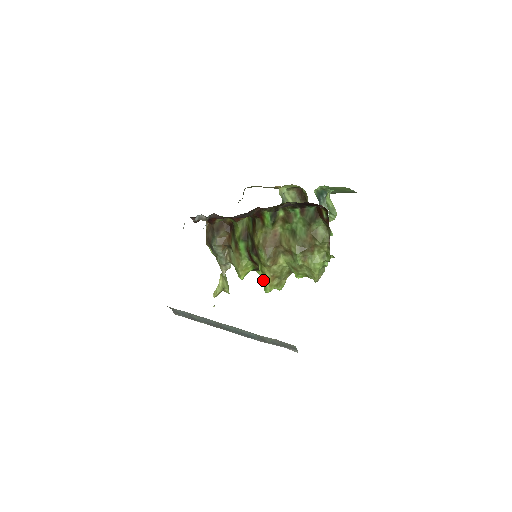
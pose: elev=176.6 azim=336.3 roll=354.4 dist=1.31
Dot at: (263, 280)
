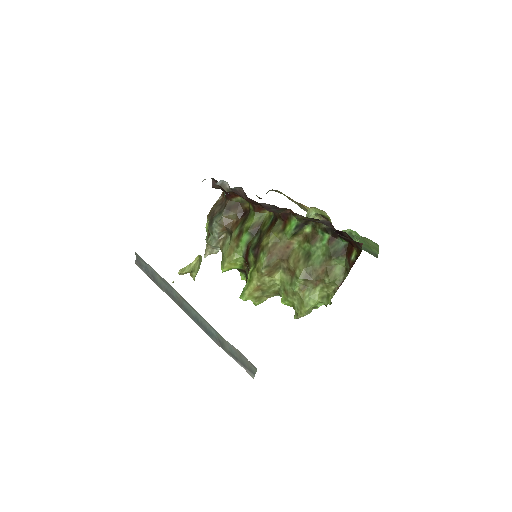
Dot at: (246, 284)
